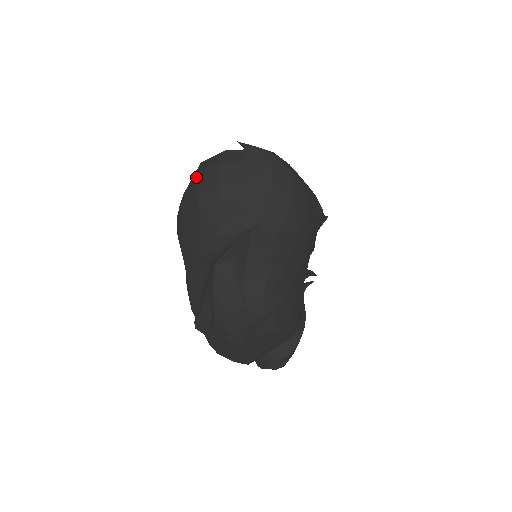
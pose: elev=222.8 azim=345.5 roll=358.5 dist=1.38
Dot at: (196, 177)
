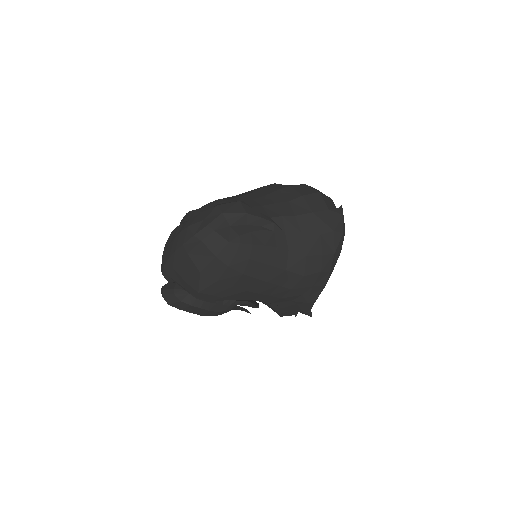
Dot at: (302, 184)
